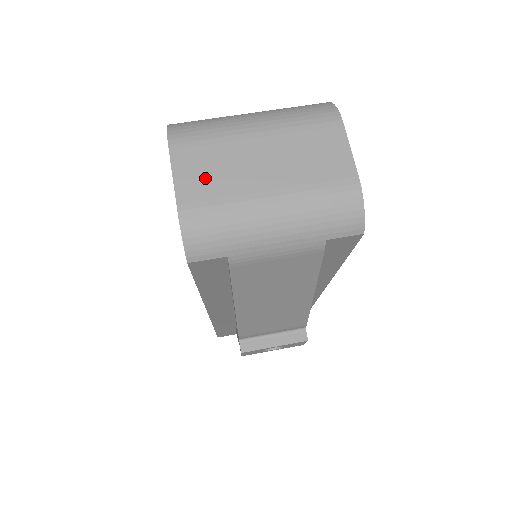
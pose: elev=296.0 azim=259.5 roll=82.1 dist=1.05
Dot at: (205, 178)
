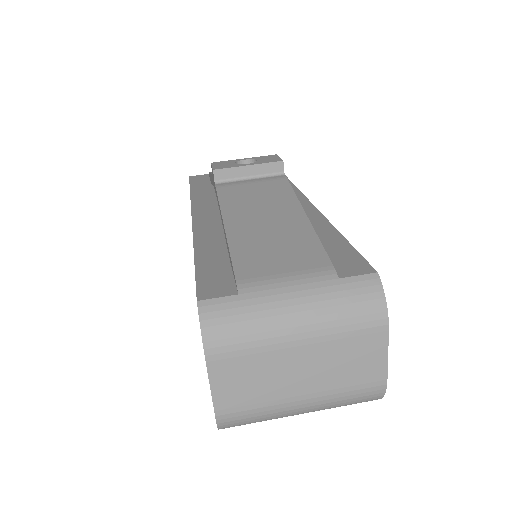
Dot at: (242, 387)
